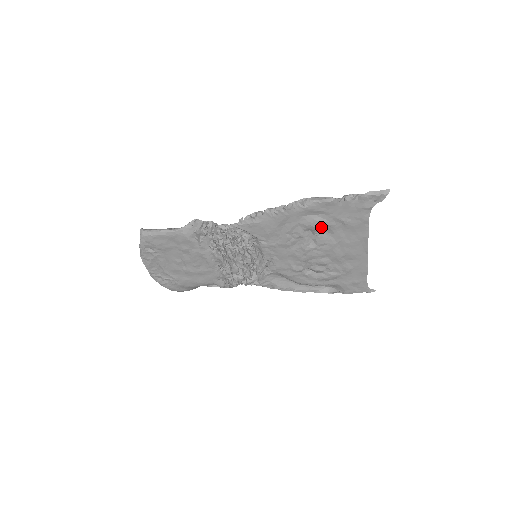
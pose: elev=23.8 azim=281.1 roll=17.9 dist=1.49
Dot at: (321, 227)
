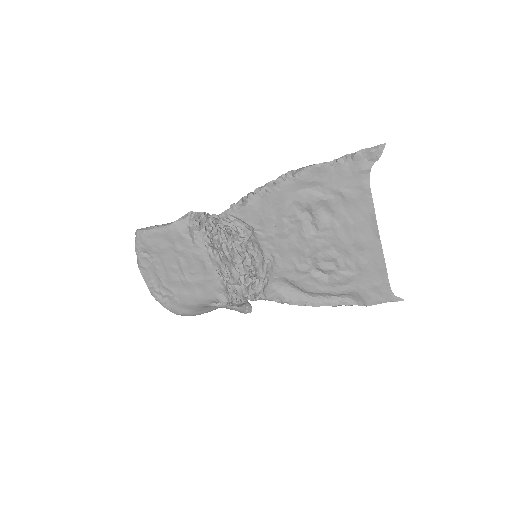
Dot at: (318, 204)
